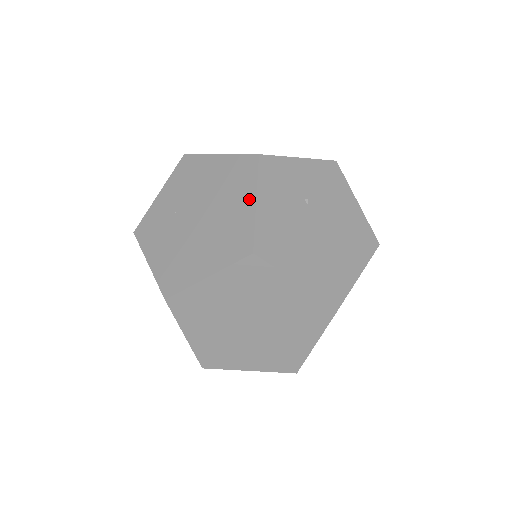
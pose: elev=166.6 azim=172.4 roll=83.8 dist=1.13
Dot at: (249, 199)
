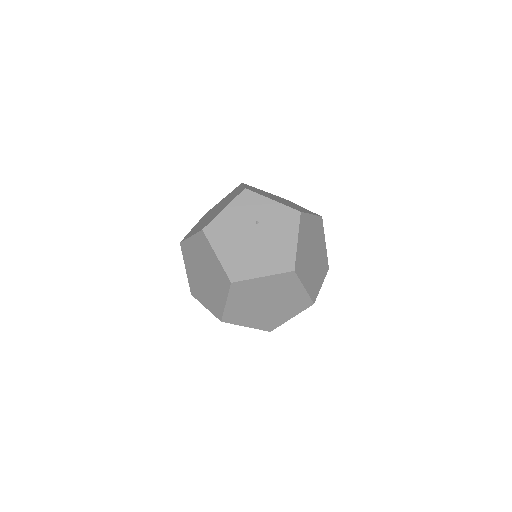
Dot at: (224, 207)
